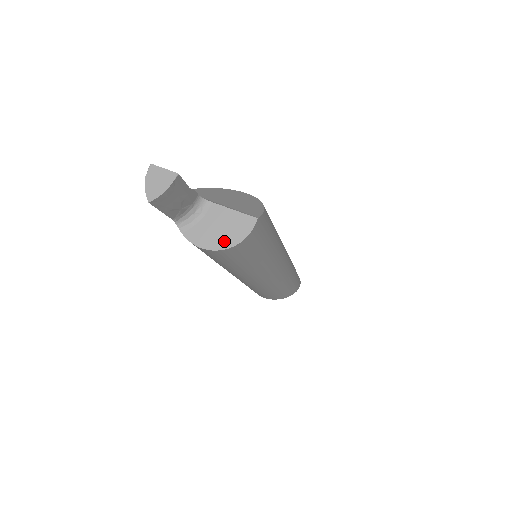
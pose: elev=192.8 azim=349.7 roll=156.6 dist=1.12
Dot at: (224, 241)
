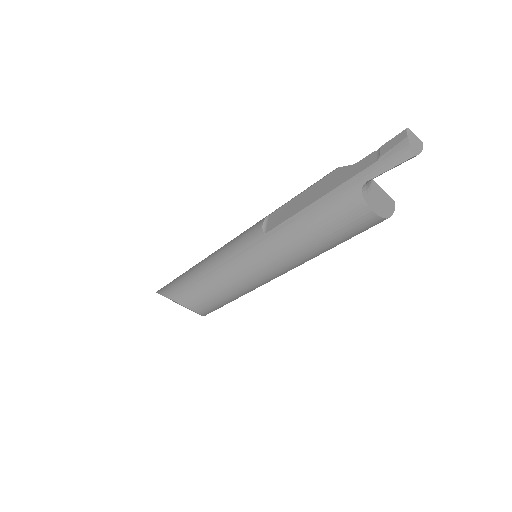
Dot at: (384, 212)
